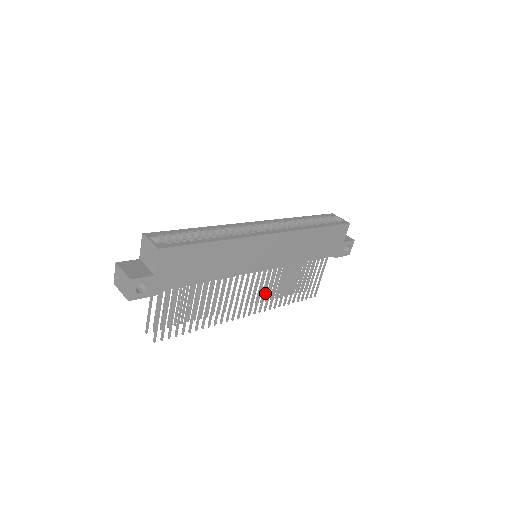
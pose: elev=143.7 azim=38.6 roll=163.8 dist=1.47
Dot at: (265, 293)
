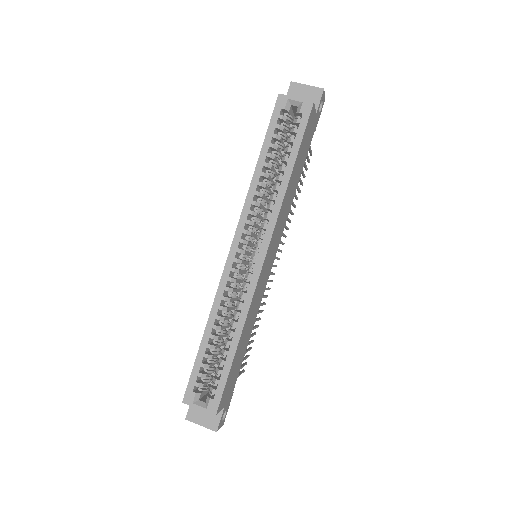
Dot at: (280, 242)
